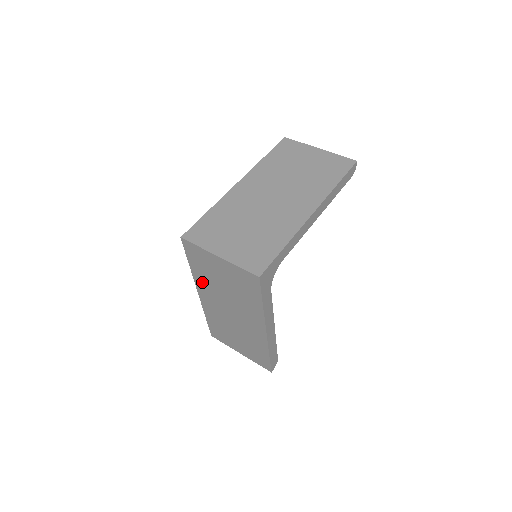
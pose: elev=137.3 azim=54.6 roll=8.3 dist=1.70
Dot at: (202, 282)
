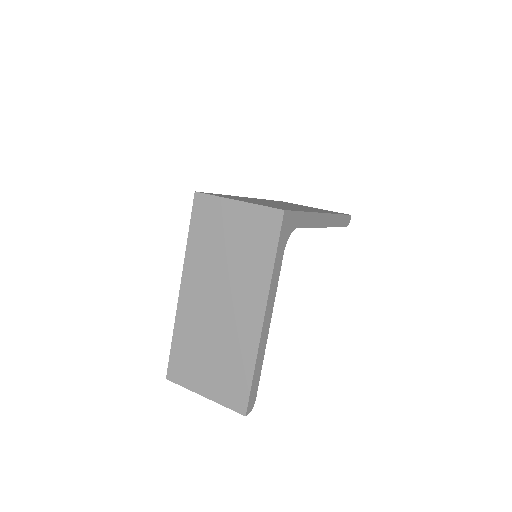
Dot at: (195, 261)
